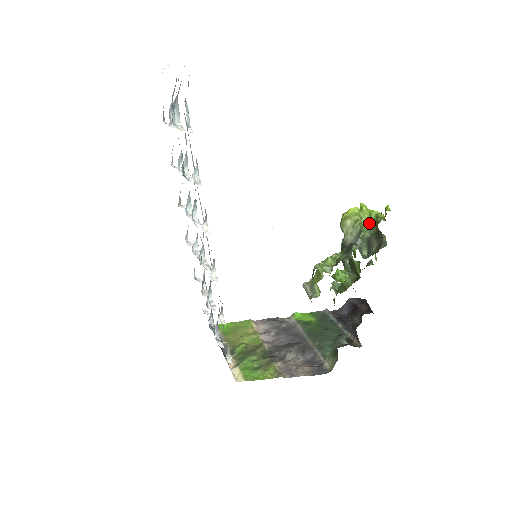
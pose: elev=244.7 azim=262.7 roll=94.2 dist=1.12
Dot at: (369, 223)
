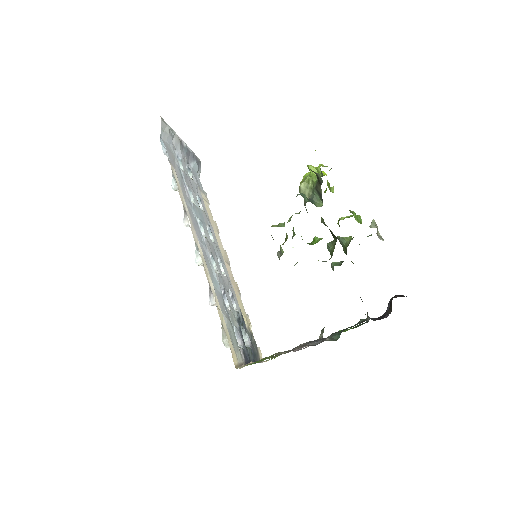
Dot at: occluded
